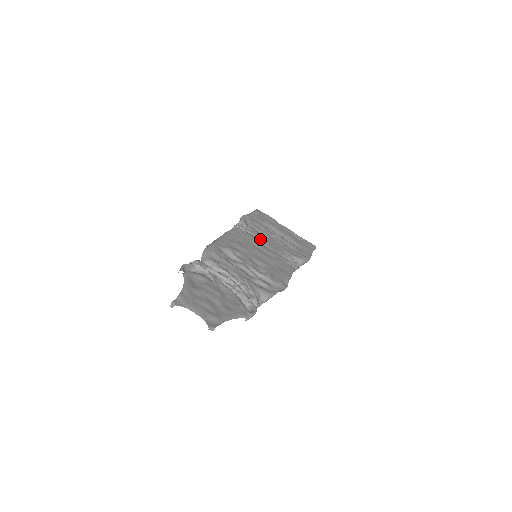
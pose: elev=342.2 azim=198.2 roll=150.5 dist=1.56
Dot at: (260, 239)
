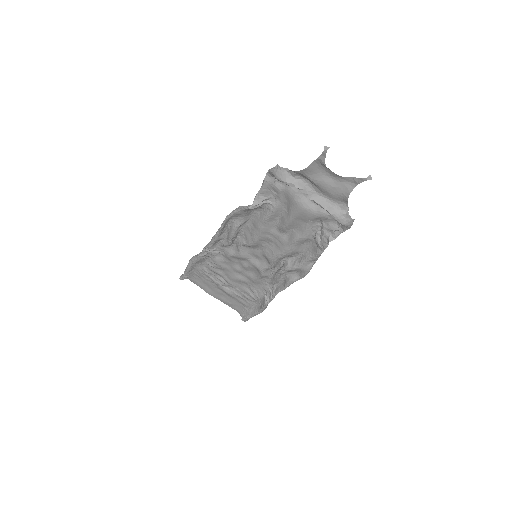
Dot at: (232, 265)
